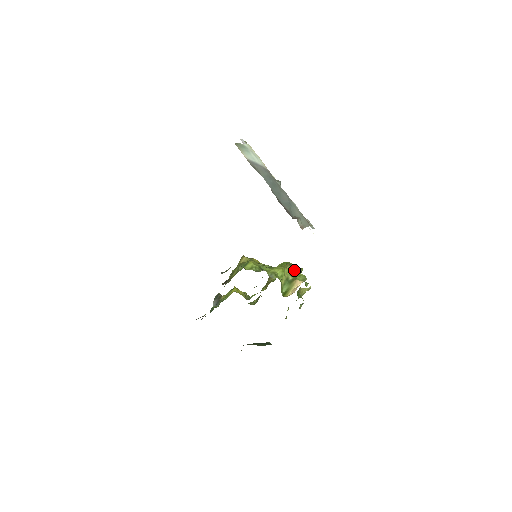
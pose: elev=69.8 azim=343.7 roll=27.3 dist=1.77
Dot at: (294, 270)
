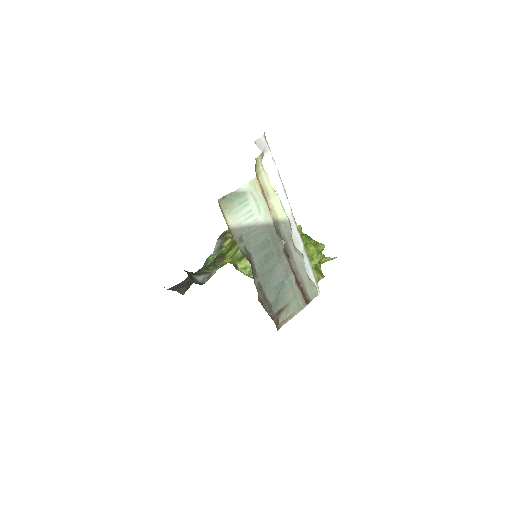
Dot at: occluded
